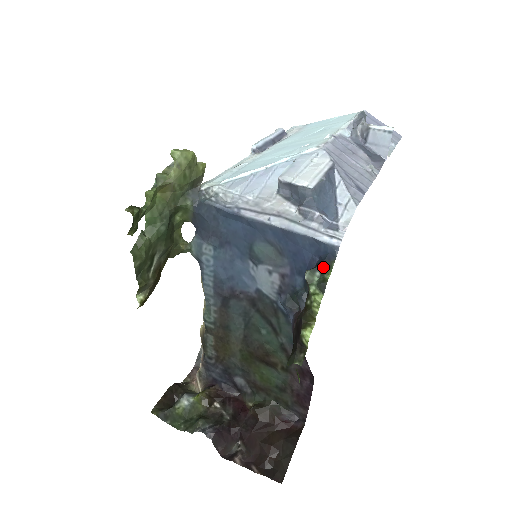
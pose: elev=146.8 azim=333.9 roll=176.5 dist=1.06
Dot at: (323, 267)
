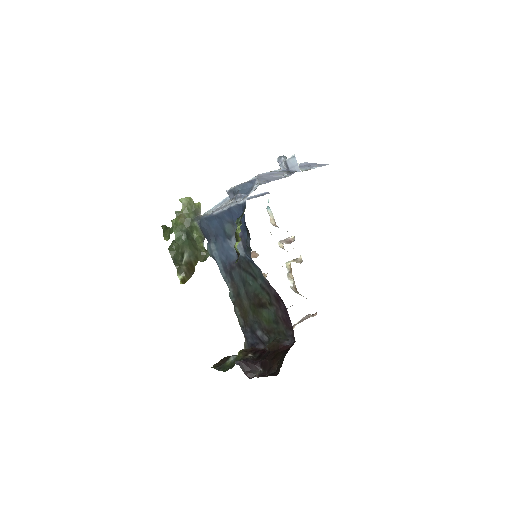
Dot at: (242, 214)
